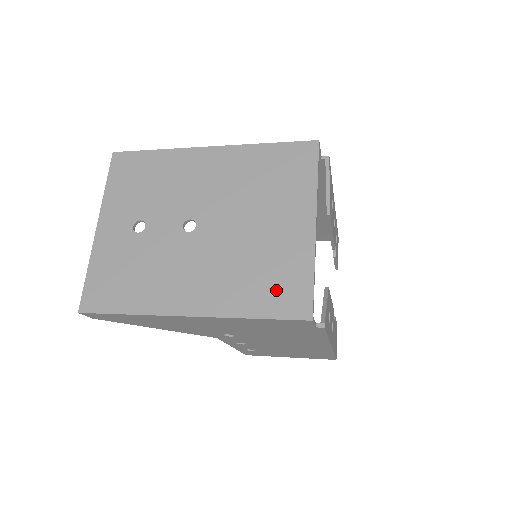
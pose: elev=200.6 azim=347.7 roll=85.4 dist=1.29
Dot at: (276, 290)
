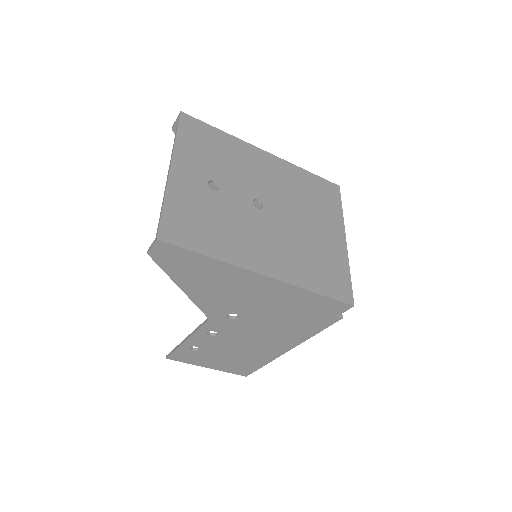
Dot at: (328, 277)
